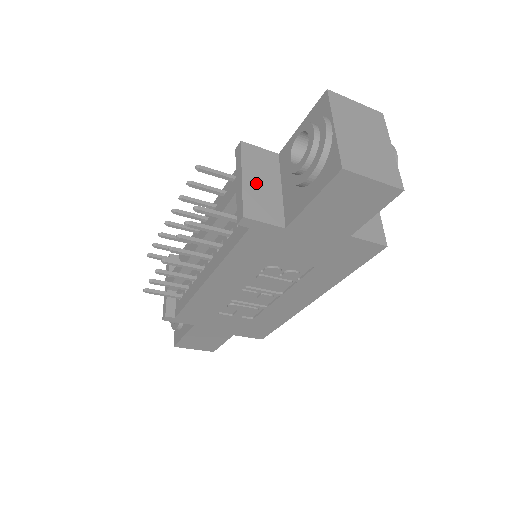
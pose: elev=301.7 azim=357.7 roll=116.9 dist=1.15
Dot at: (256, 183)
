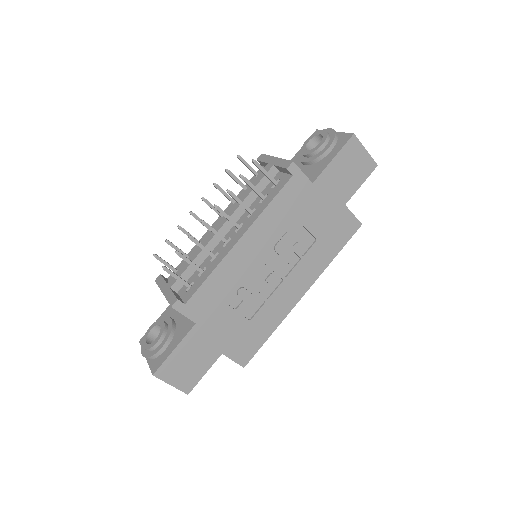
Dot at: occluded
